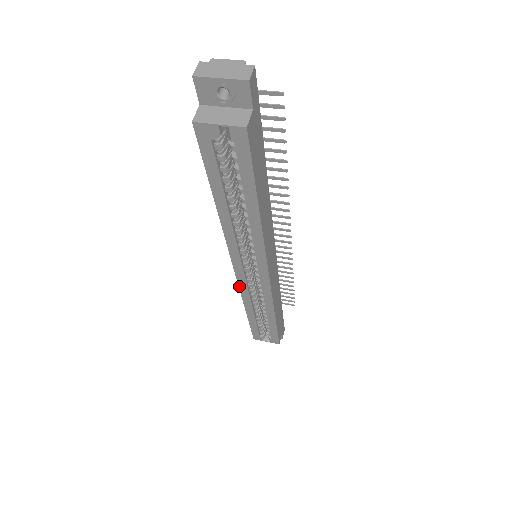
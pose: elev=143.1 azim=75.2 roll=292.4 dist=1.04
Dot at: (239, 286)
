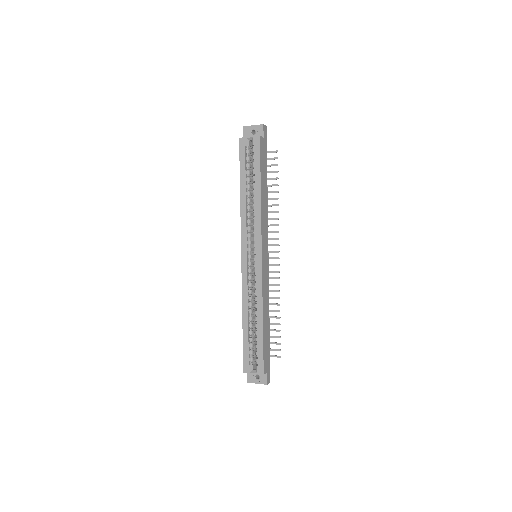
Dot at: (242, 277)
